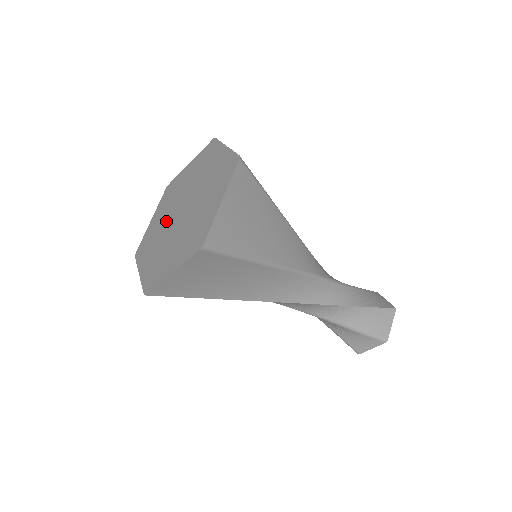
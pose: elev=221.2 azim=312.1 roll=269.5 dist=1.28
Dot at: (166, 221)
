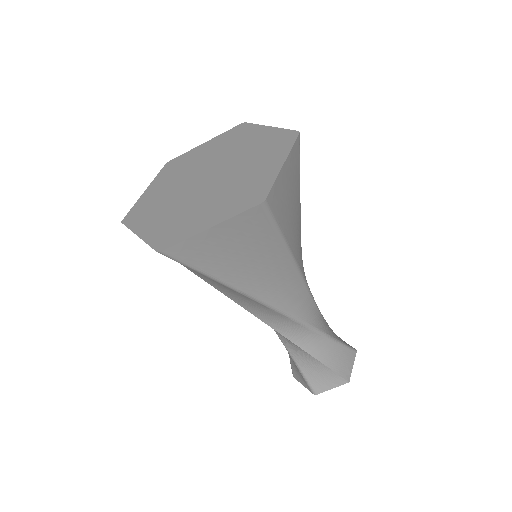
Dot at: (198, 167)
